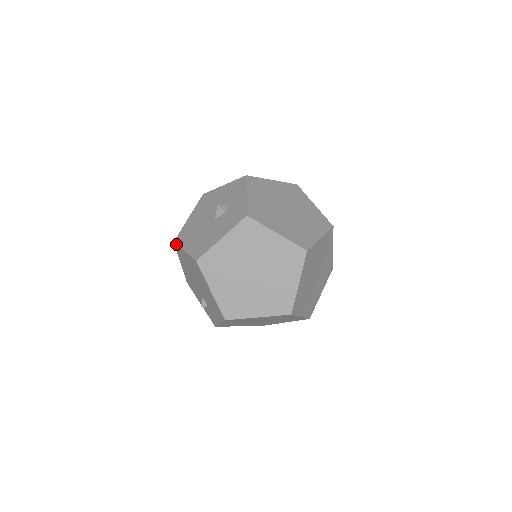
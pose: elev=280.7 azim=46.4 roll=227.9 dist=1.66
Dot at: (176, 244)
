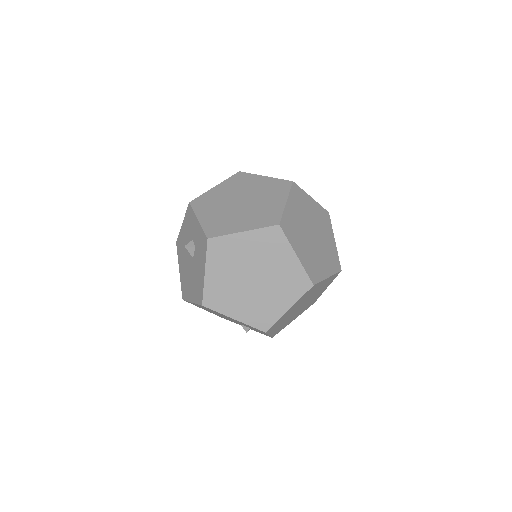
Dot at: occluded
